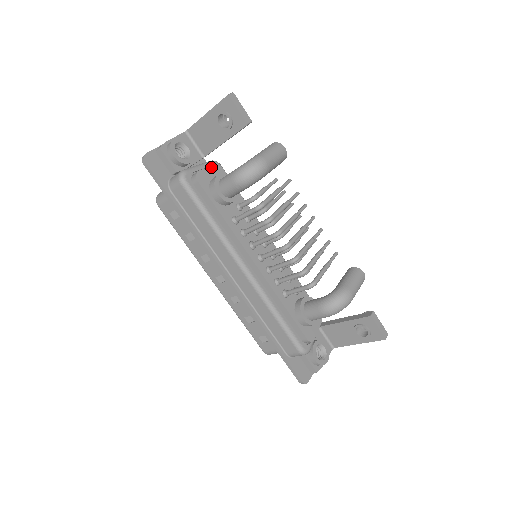
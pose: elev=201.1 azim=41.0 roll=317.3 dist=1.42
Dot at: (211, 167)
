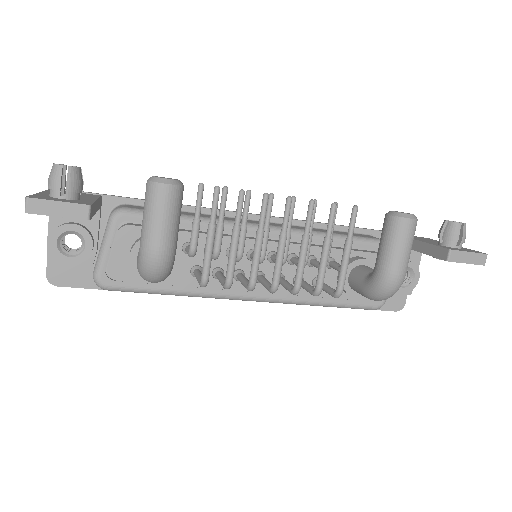
Dot at: (115, 243)
